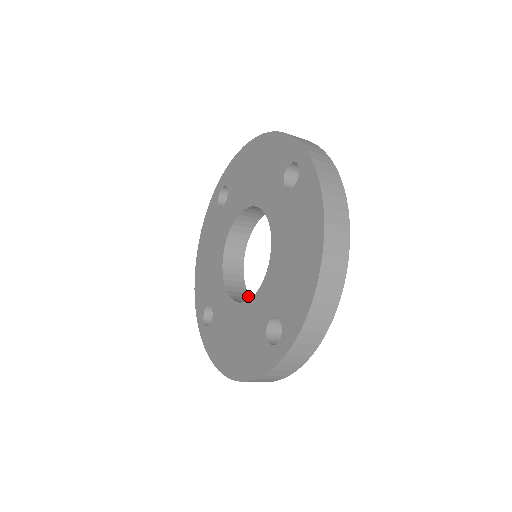
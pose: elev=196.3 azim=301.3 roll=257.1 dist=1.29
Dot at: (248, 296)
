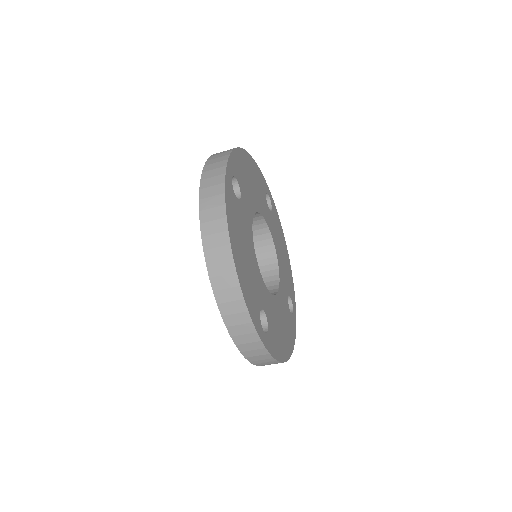
Dot at: (277, 287)
